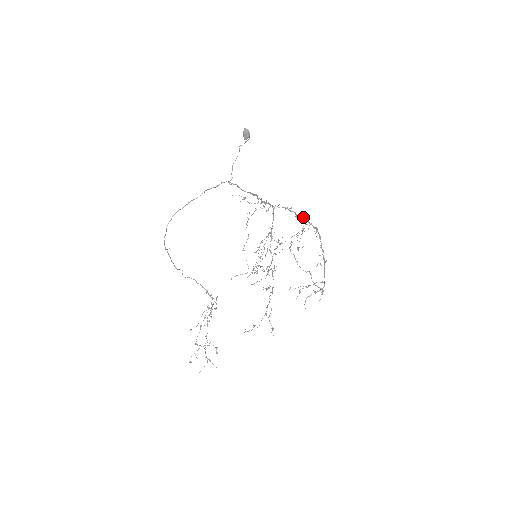
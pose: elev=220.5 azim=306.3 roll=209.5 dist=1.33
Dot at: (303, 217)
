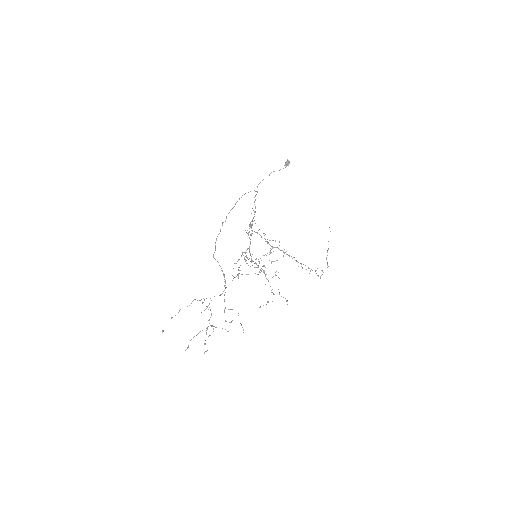
Dot at: occluded
